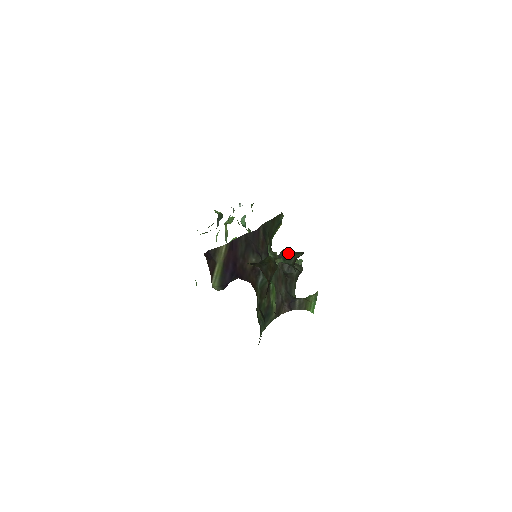
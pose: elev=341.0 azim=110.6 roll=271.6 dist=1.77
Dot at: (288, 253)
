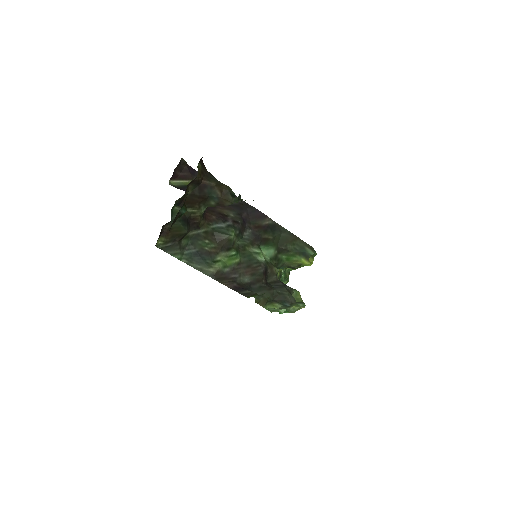
Dot at: occluded
